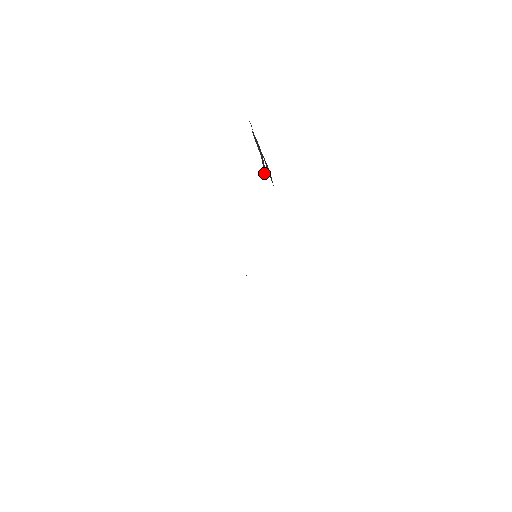
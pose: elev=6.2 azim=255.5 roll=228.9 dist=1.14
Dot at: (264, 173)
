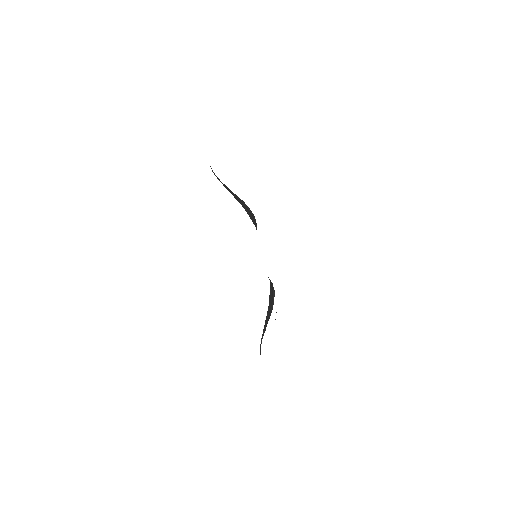
Dot at: occluded
